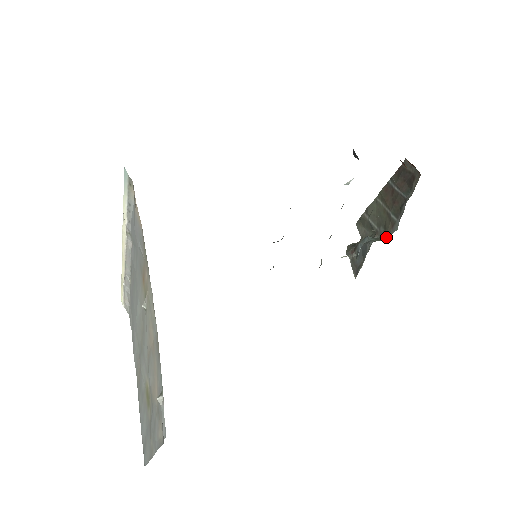
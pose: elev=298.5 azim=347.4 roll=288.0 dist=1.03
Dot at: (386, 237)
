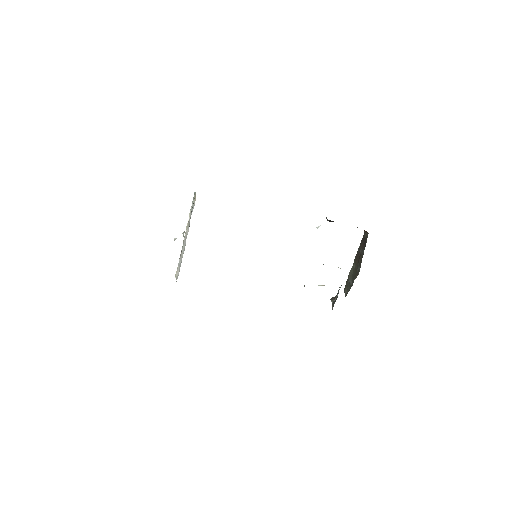
Dot at: occluded
